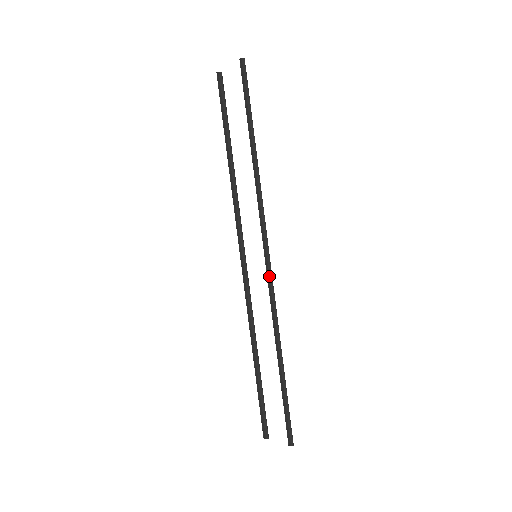
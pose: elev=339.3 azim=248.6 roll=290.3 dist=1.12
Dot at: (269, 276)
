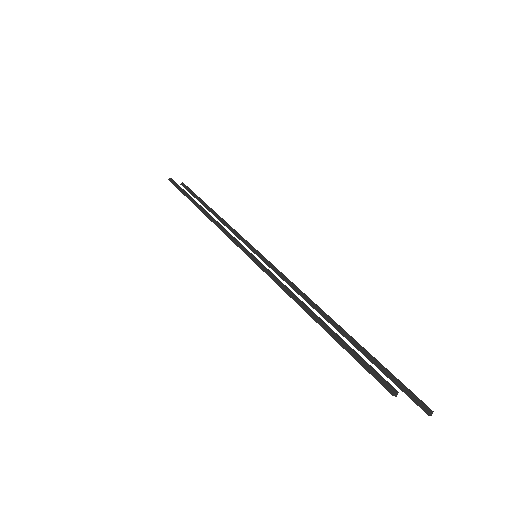
Dot at: (277, 270)
